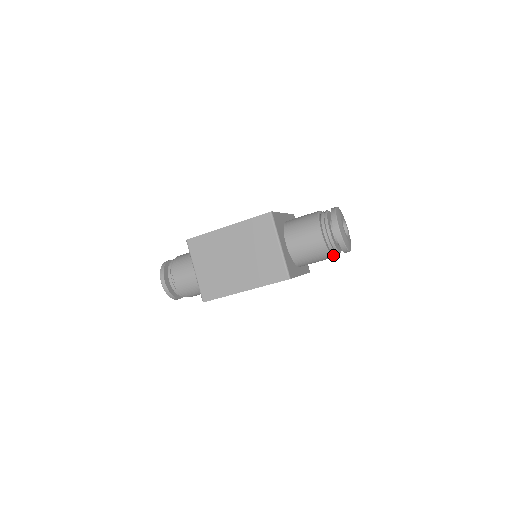
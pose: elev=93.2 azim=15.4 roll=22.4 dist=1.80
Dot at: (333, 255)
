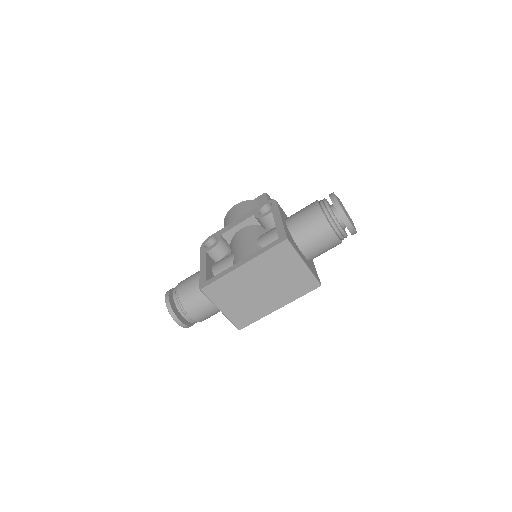
Dot at: occluded
